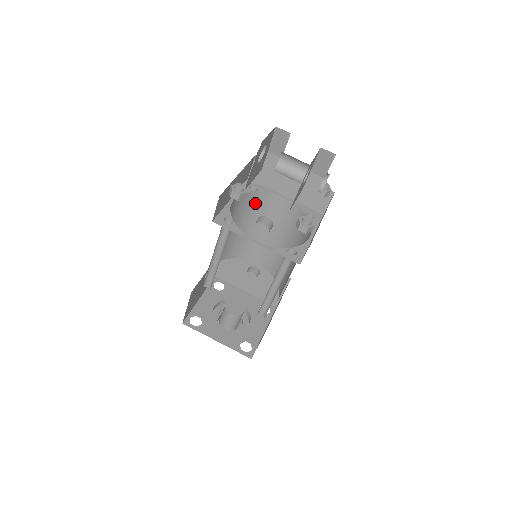
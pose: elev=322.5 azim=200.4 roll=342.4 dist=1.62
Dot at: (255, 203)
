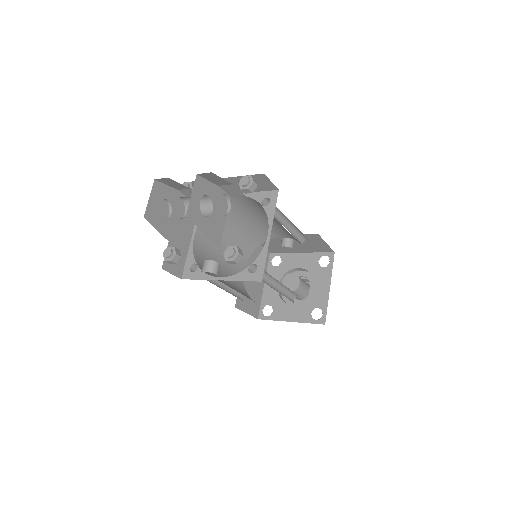
Dot at: occluded
